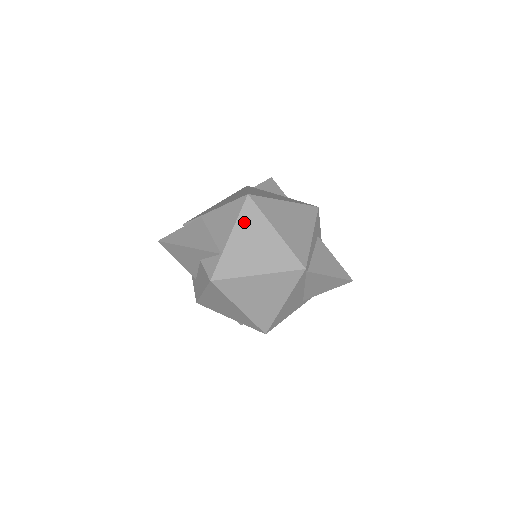
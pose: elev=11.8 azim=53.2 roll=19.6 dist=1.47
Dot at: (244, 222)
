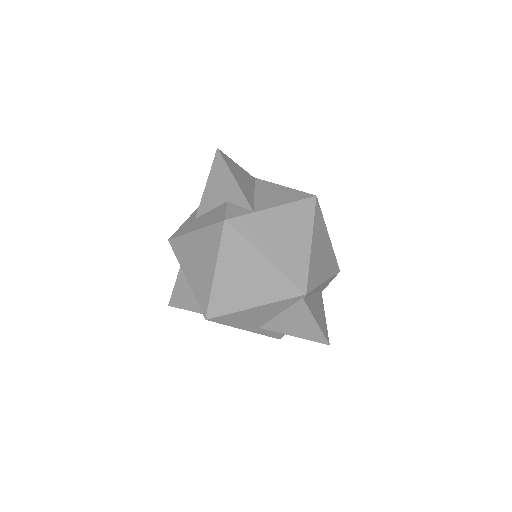
Dot at: (294, 210)
